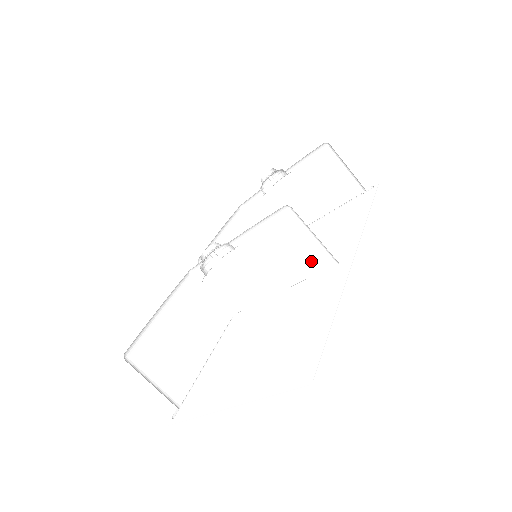
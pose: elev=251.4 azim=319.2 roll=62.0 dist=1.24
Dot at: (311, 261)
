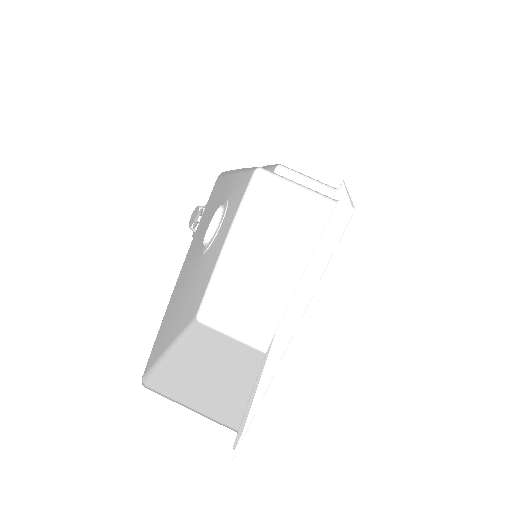
Dot at: (309, 220)
